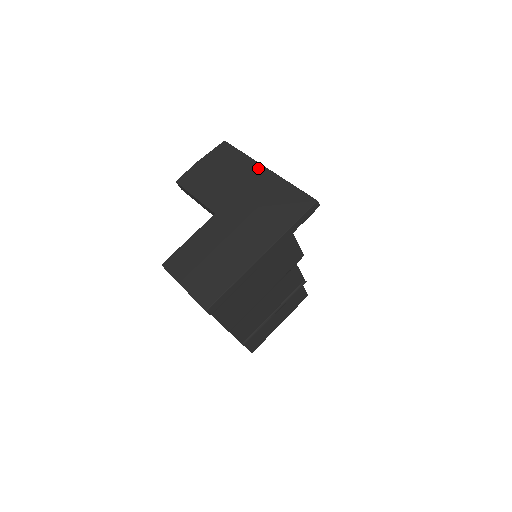
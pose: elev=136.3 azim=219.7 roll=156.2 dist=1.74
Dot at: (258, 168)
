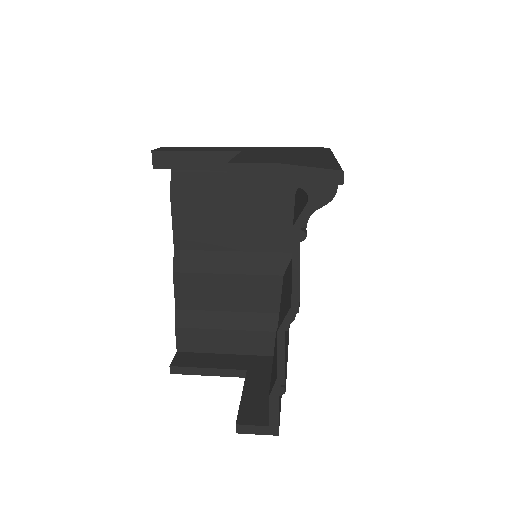
Dot at: occluded
